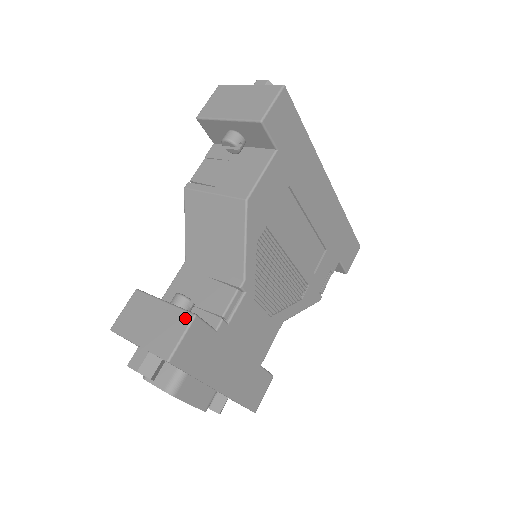
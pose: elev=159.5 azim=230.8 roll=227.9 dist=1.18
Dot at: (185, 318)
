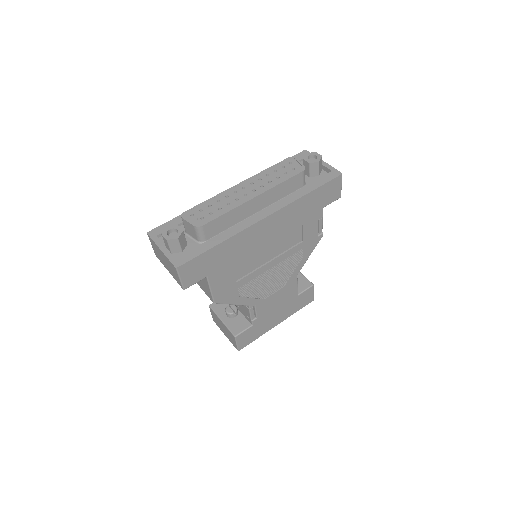
Dot at: (232, 336)
